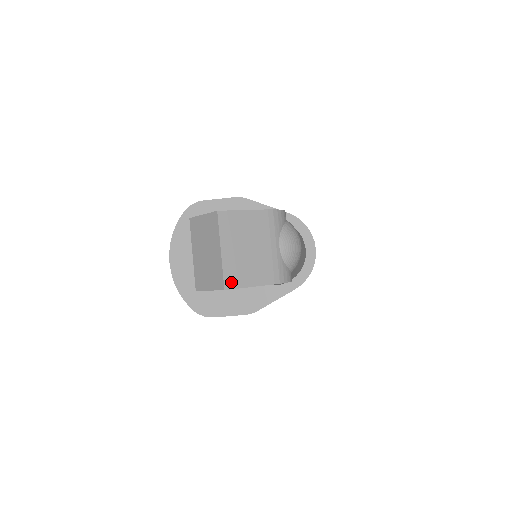
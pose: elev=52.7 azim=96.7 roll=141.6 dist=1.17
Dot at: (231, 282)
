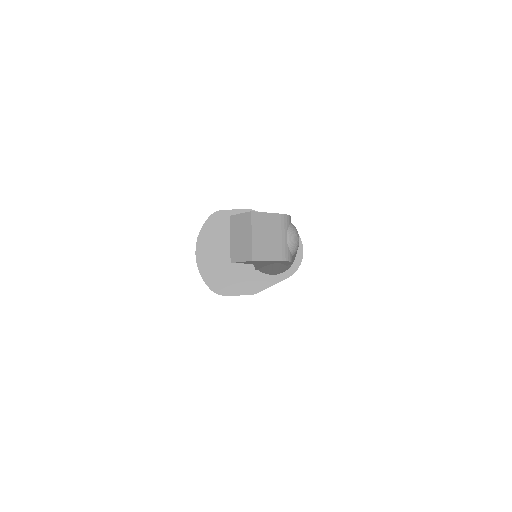
Dot at: (257, 256)
